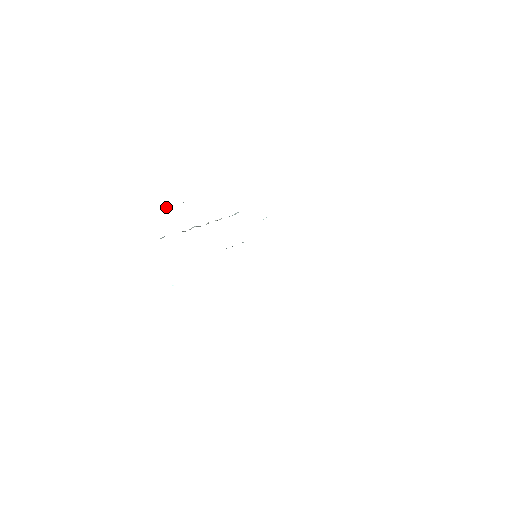
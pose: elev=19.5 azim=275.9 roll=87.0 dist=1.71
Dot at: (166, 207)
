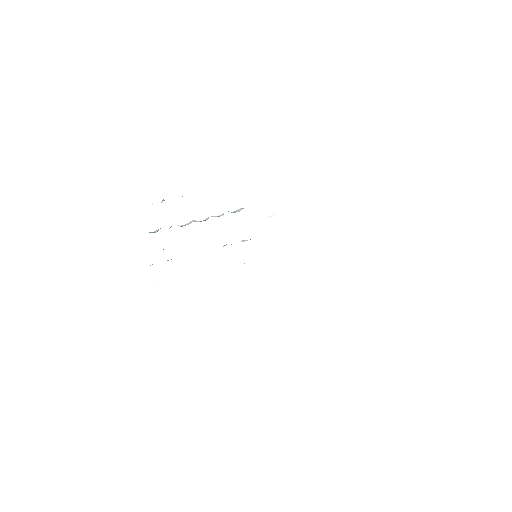
Dot at: occluded
